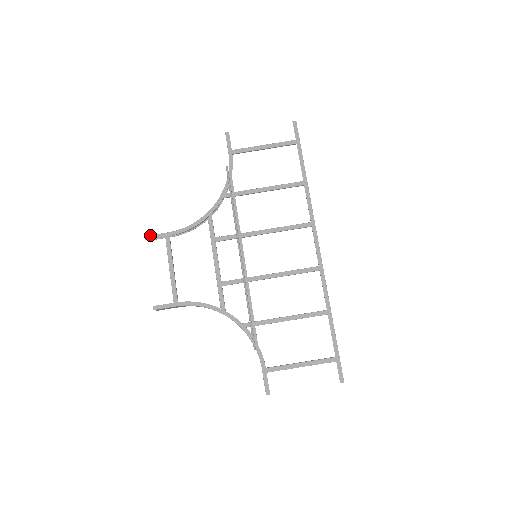
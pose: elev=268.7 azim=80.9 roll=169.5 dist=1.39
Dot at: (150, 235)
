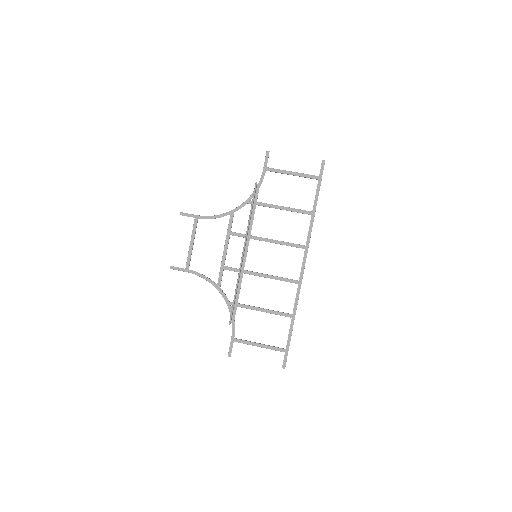
Dot at: (184, 213)
